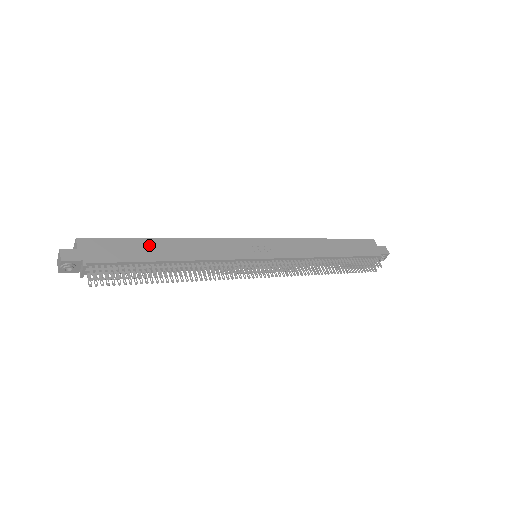
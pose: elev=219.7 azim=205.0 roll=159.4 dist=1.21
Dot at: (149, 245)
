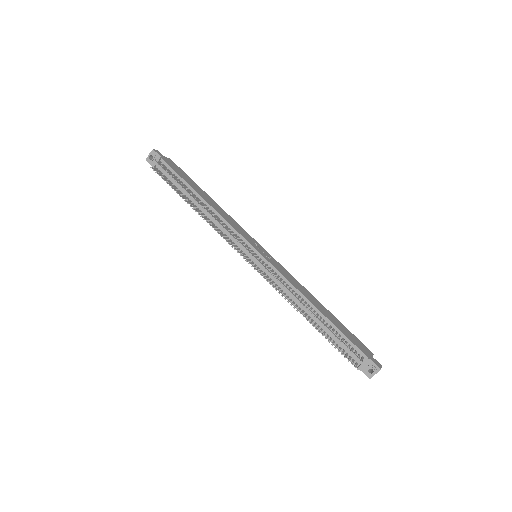
Dot at: (199, 188)
